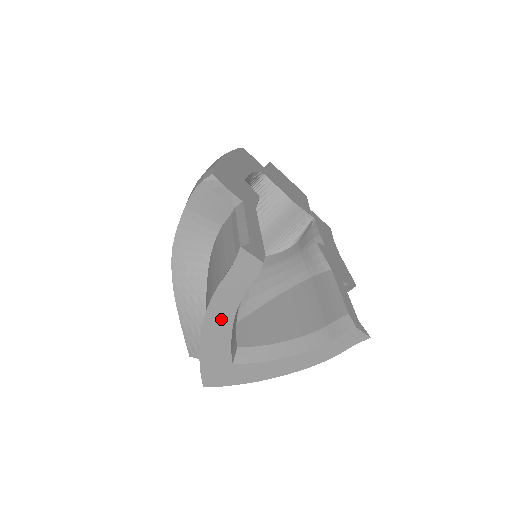
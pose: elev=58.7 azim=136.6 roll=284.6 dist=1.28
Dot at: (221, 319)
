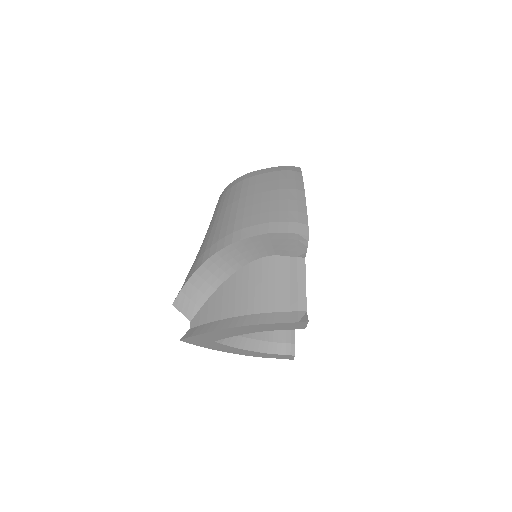
Dot at: (245, 330)
